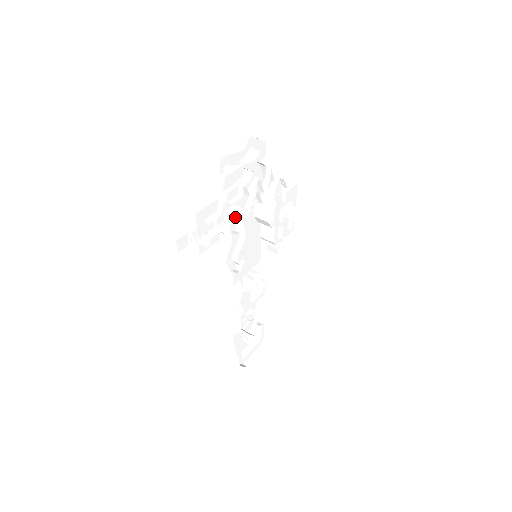
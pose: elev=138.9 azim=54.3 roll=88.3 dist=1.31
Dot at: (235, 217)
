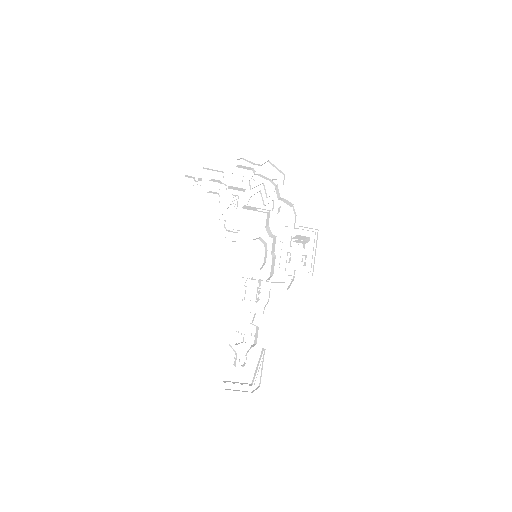
Dot at: (234, 194)
